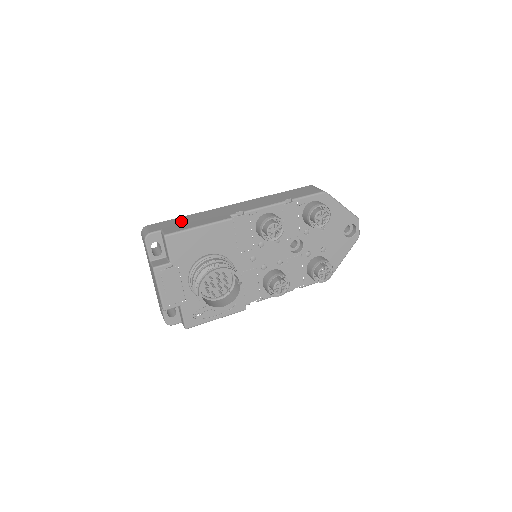
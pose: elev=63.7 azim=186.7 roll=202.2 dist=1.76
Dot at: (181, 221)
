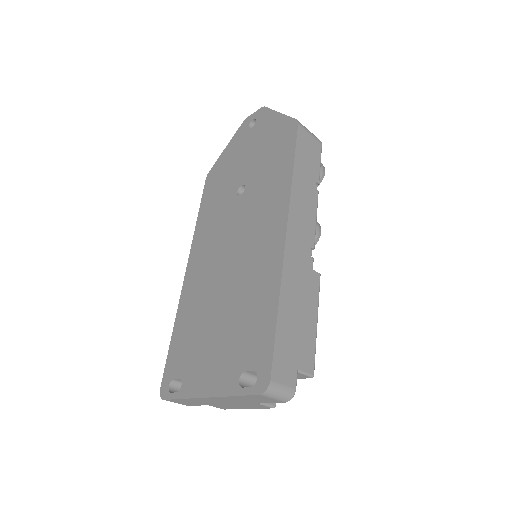
Dot at: (292, 329)
